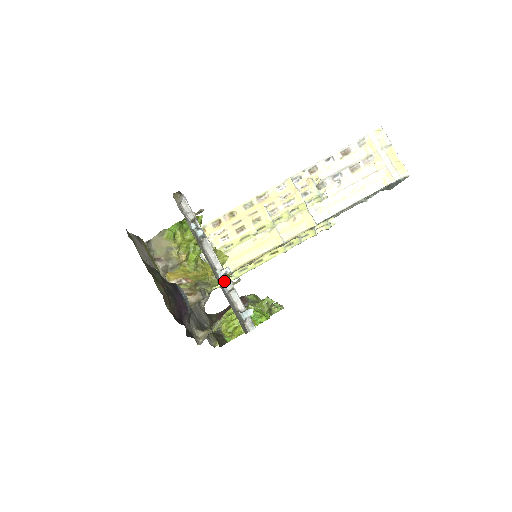
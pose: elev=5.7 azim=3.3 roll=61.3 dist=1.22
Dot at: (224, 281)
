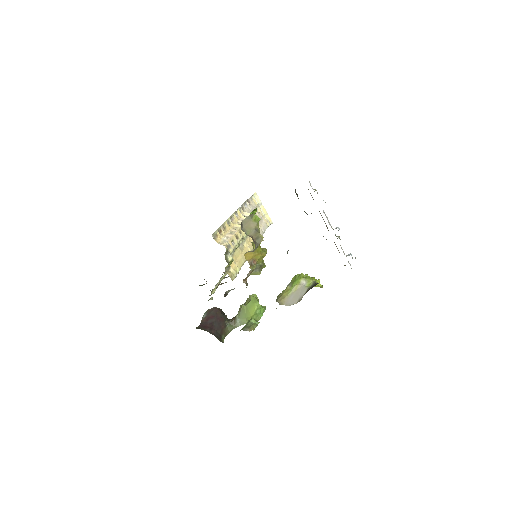
Dot at: (336, 236)
